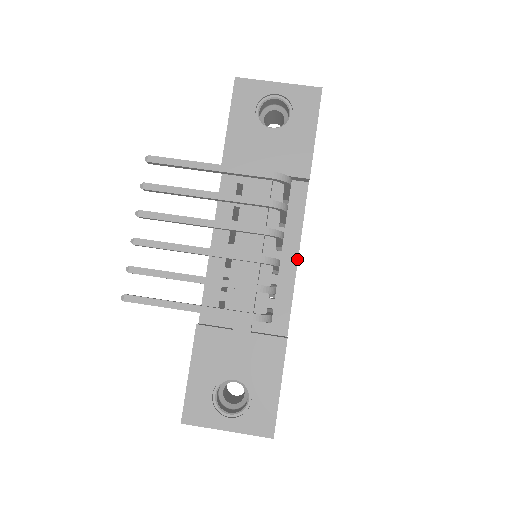
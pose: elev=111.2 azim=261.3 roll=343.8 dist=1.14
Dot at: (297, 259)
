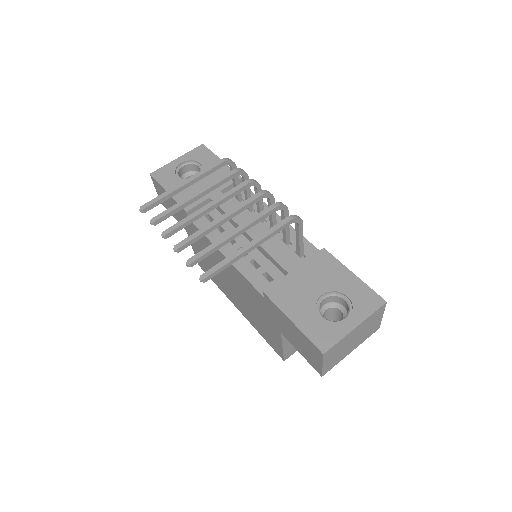
Dot at: (280, 217)
